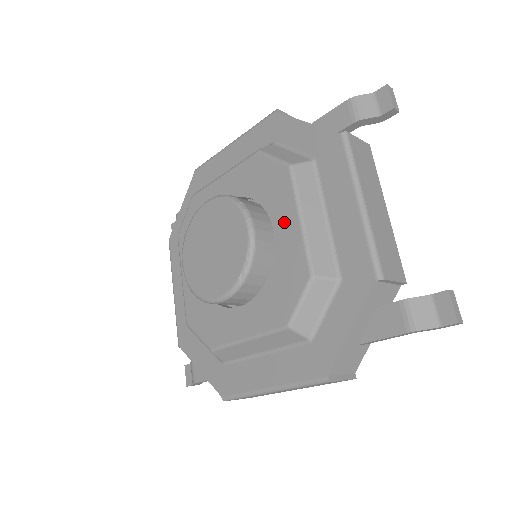
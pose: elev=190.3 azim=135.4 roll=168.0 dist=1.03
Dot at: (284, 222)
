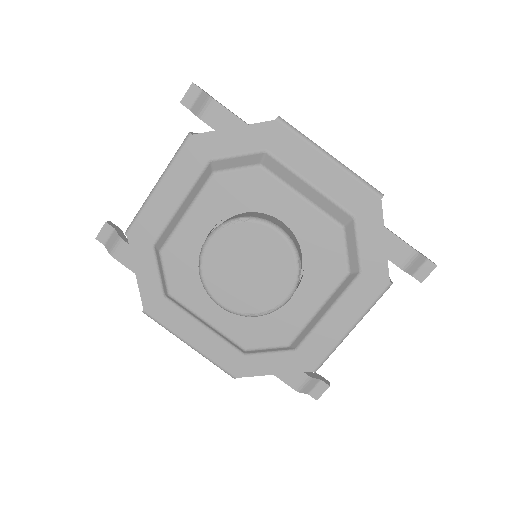
Dot at: (307, 299)
